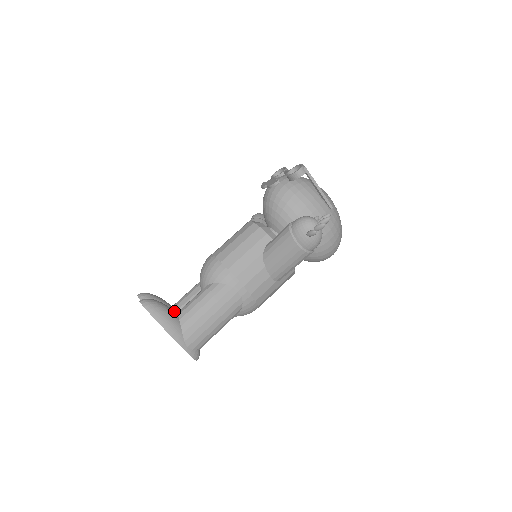
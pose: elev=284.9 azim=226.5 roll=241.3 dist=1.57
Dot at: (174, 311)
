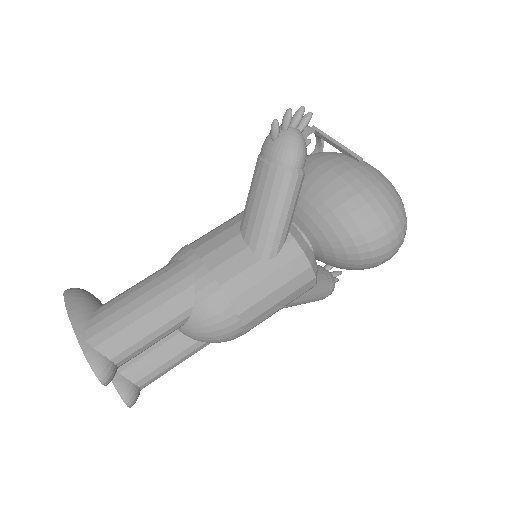
Dot at: (102, 304)
